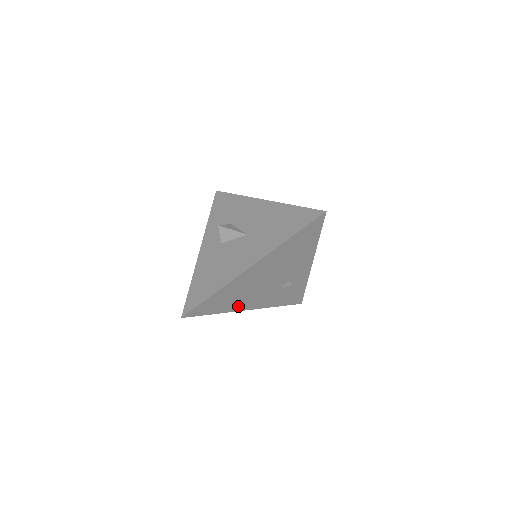
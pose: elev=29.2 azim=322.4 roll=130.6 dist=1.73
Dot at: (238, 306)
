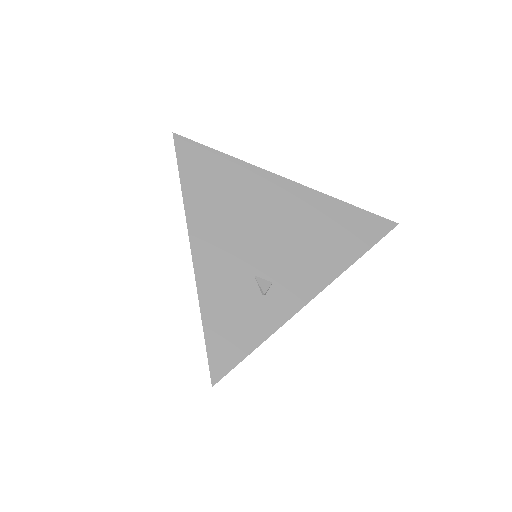
Dot at: (200, 219)
